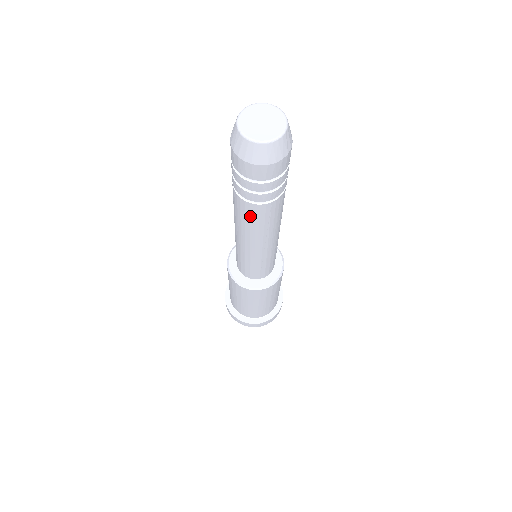
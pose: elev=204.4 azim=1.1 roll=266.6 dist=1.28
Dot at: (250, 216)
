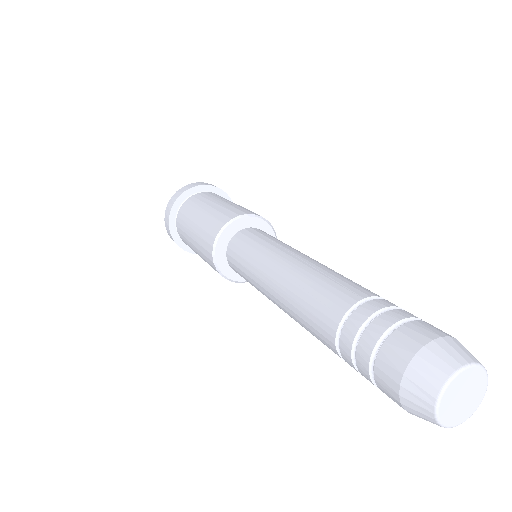
Dot at: (317, 335)
